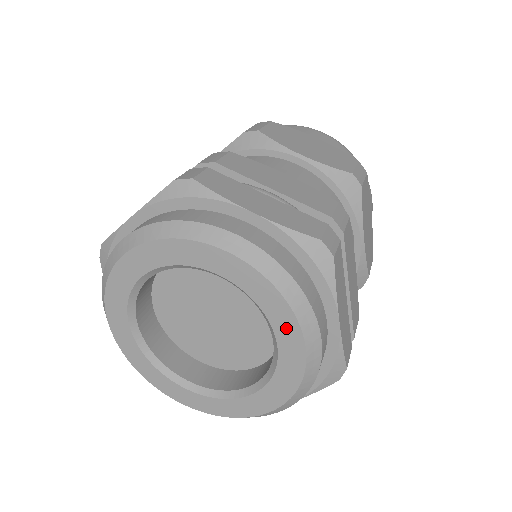
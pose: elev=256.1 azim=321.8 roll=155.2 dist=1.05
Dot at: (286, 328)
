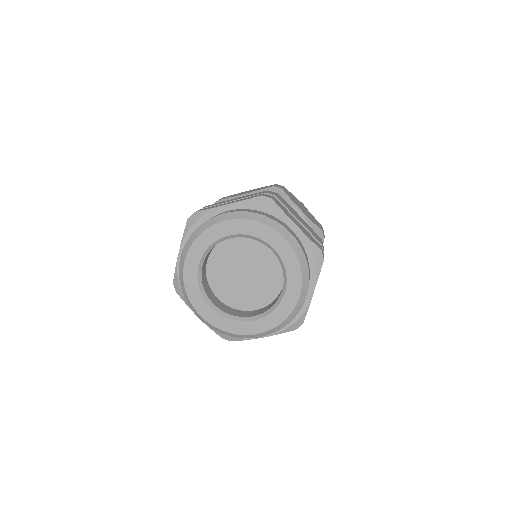
Dot at: (271, 237)
